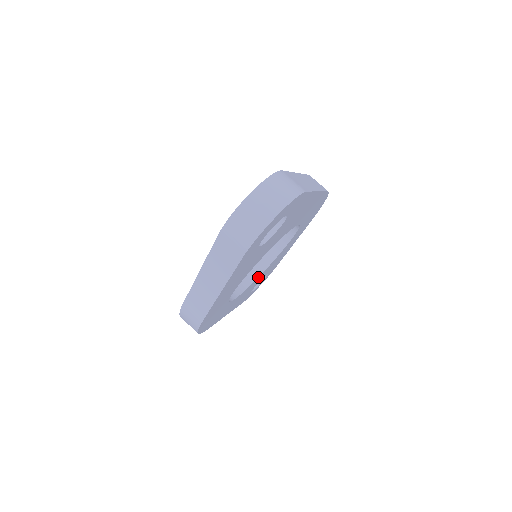
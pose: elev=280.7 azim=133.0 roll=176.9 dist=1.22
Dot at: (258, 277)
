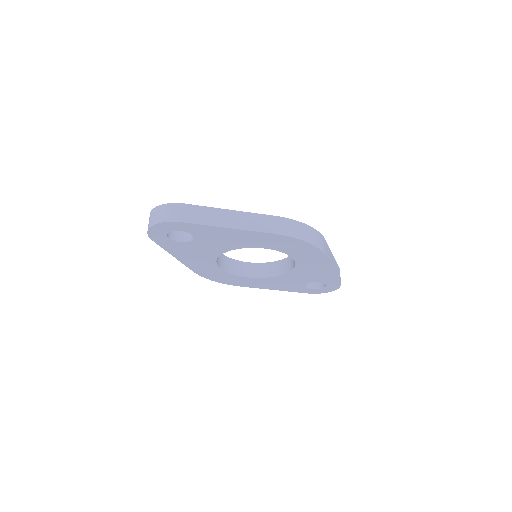
Dot at: (282, 275)
